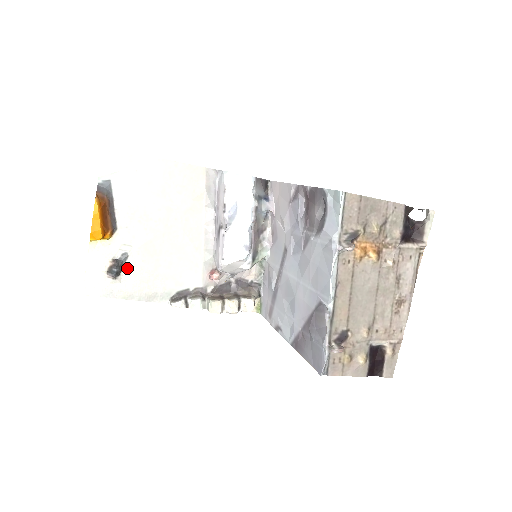
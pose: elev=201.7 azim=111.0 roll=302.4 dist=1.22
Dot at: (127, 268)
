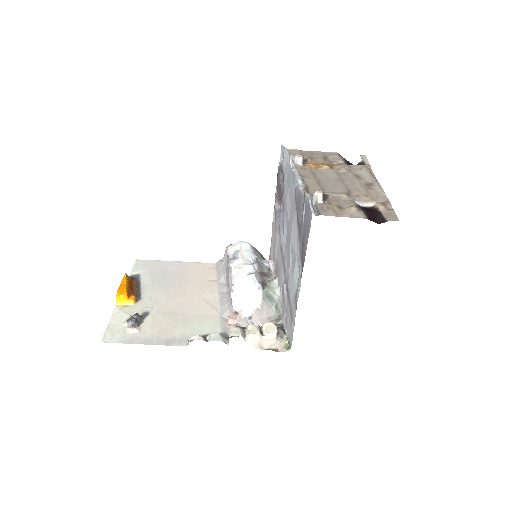
Dot at: (147, 322)
